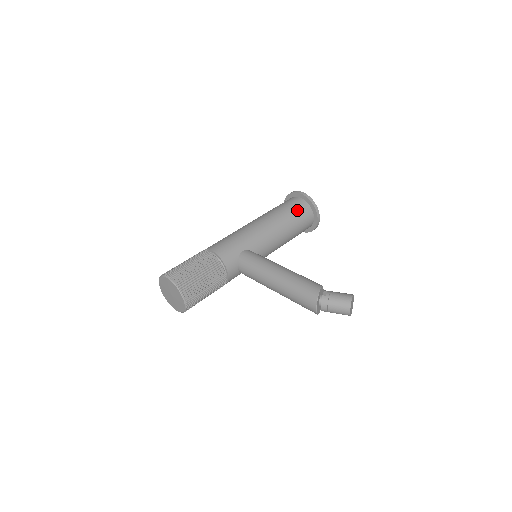
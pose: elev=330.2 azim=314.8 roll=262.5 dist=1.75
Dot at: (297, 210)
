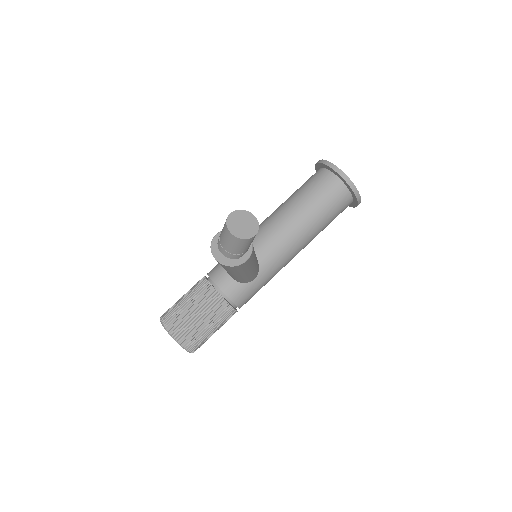
Dot at: (308, 183)
